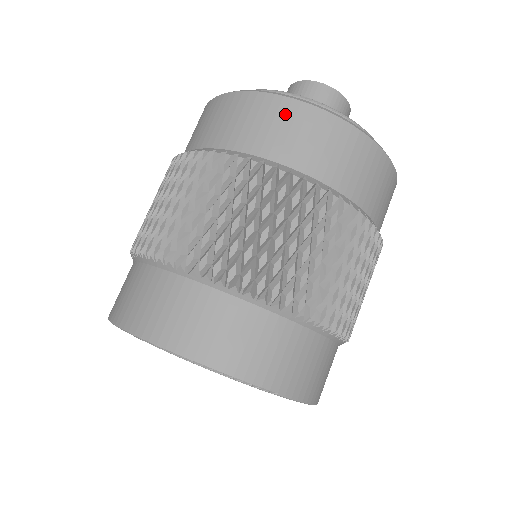
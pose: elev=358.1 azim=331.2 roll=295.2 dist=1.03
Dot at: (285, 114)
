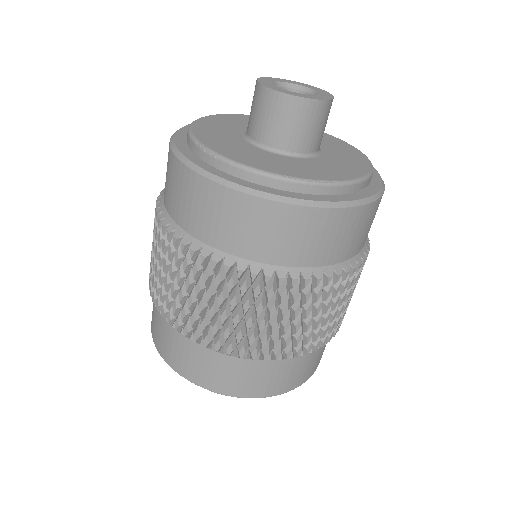
Dot at: (178, 178)
